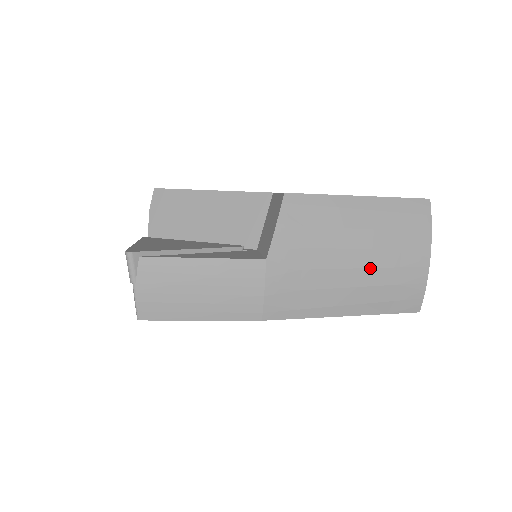
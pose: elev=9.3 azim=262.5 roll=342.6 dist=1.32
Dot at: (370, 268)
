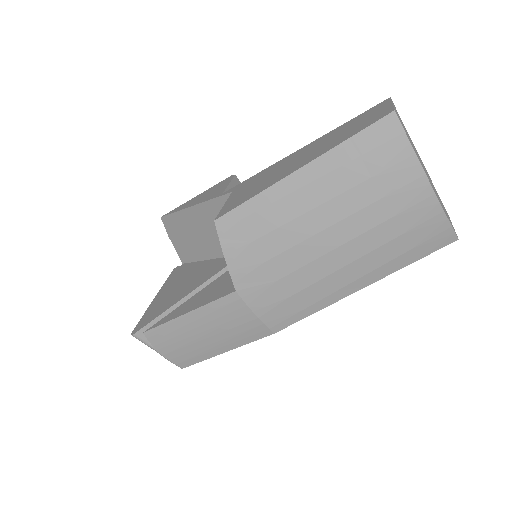
Dot at: (354, 238)
